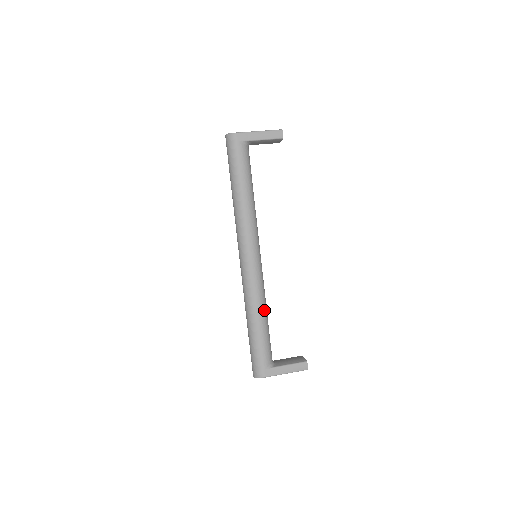
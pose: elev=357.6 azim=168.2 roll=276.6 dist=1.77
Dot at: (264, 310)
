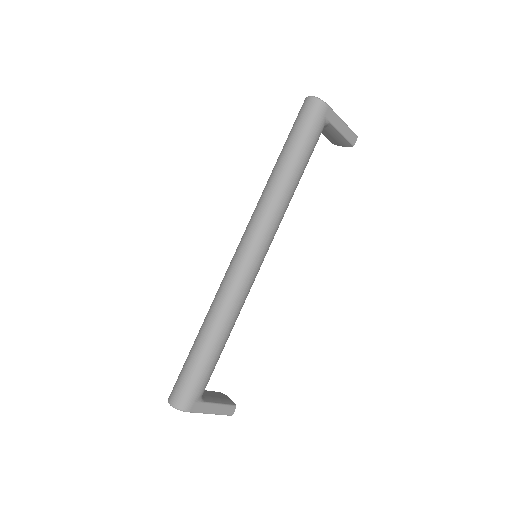
Dot at: occluded
